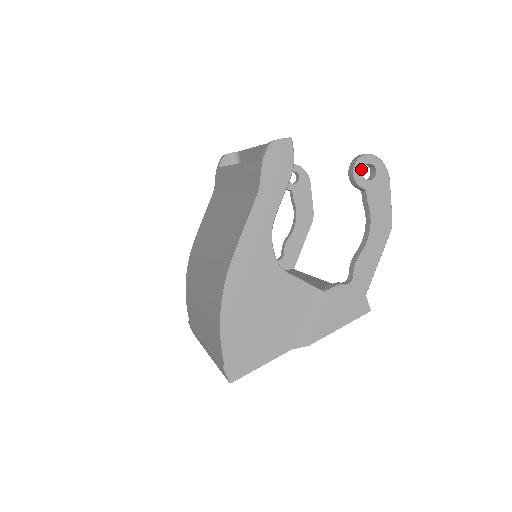
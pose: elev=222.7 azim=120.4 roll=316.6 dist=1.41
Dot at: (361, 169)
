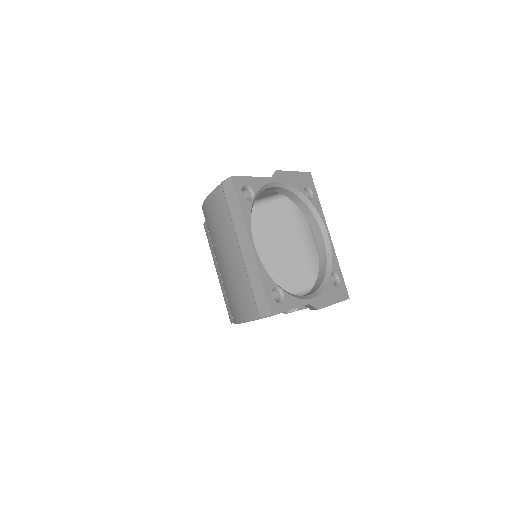
Dot at: occluded
